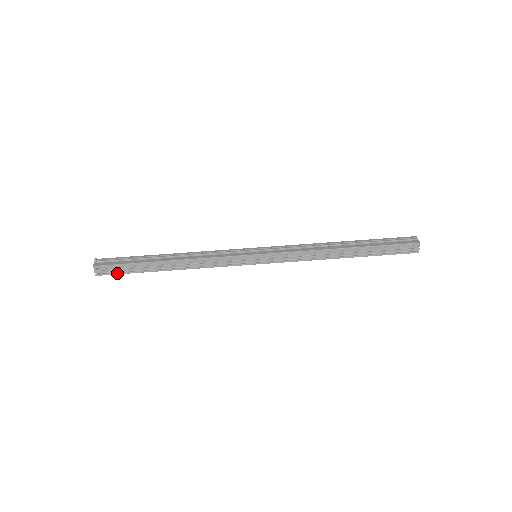
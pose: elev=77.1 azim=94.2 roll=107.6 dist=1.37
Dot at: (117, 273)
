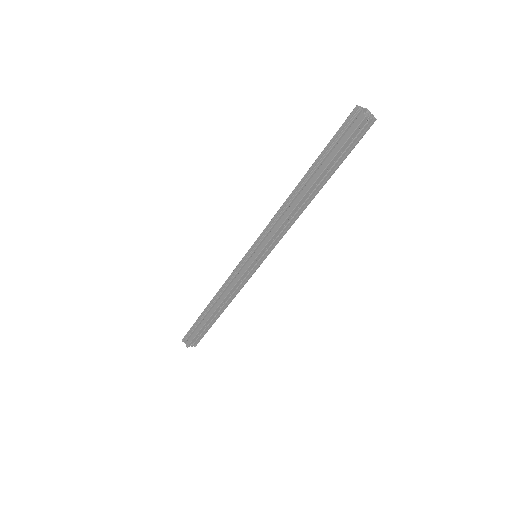
Dot at: (202, 337)
